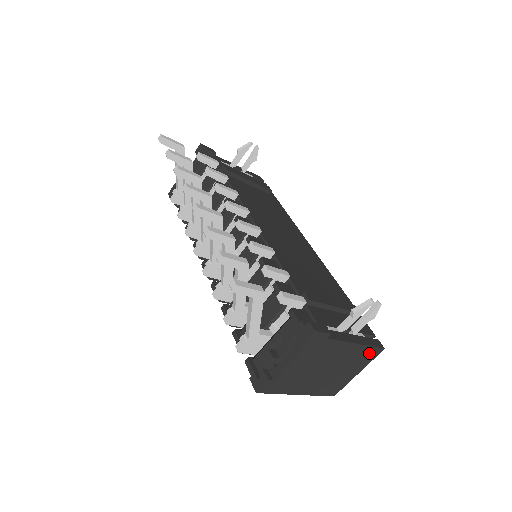
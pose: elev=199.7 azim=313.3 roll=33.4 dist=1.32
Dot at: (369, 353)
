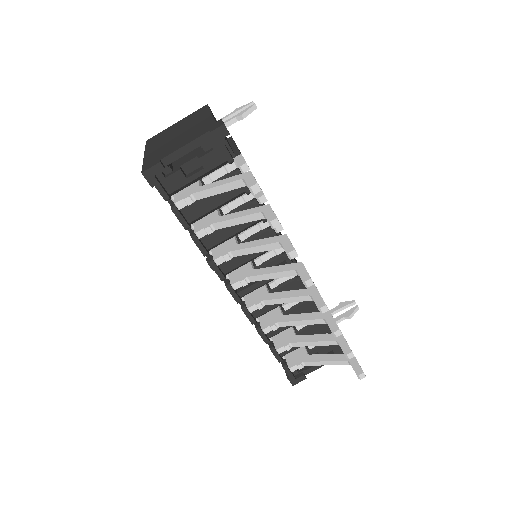
Dot at: occluded
